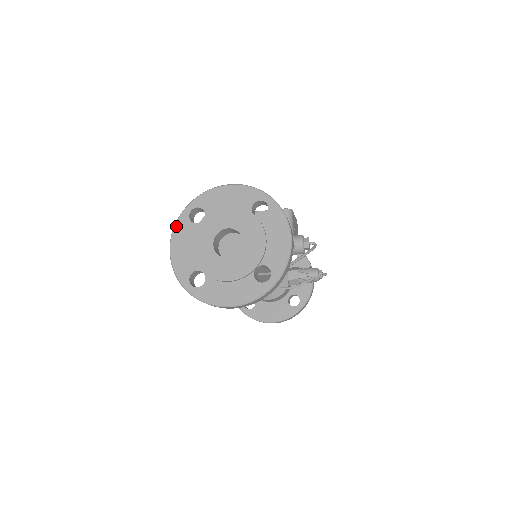
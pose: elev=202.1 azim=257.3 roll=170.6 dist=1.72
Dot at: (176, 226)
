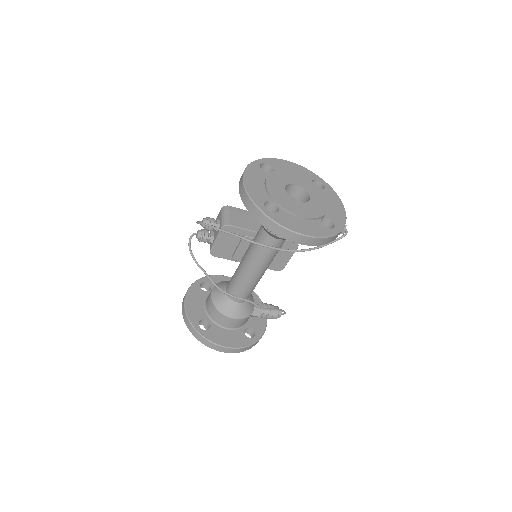
Dot at: (249, 167)
